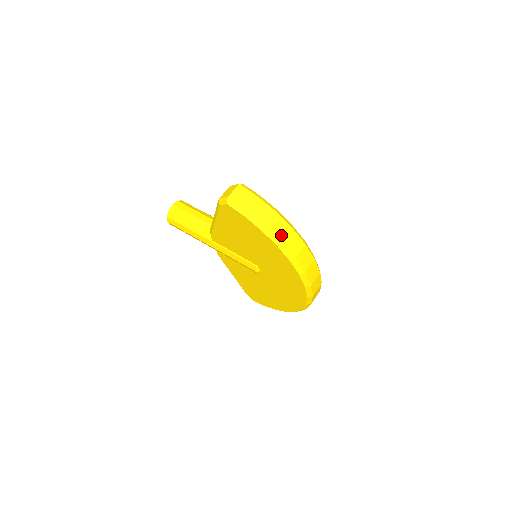
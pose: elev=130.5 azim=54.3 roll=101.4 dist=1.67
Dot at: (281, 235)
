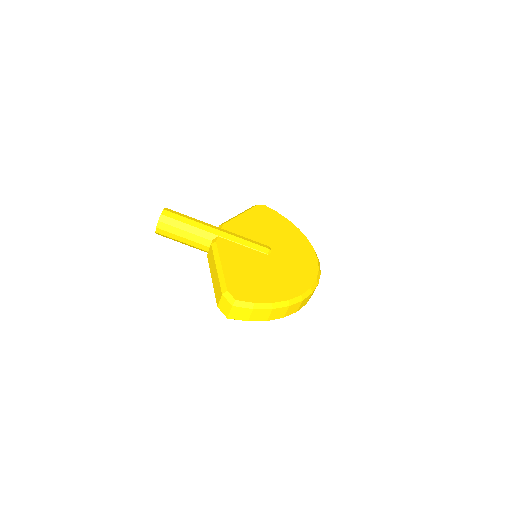
Dot at: (281, 316)
